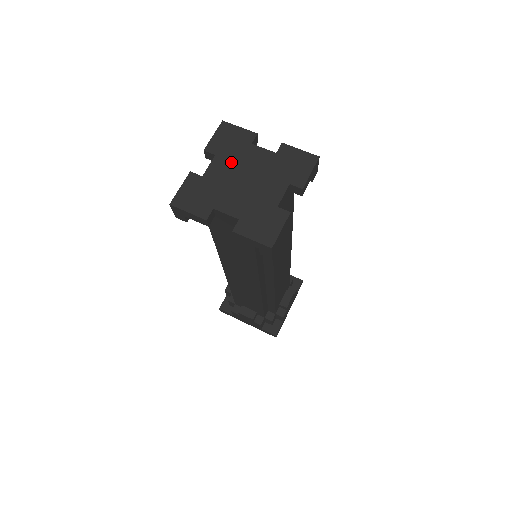
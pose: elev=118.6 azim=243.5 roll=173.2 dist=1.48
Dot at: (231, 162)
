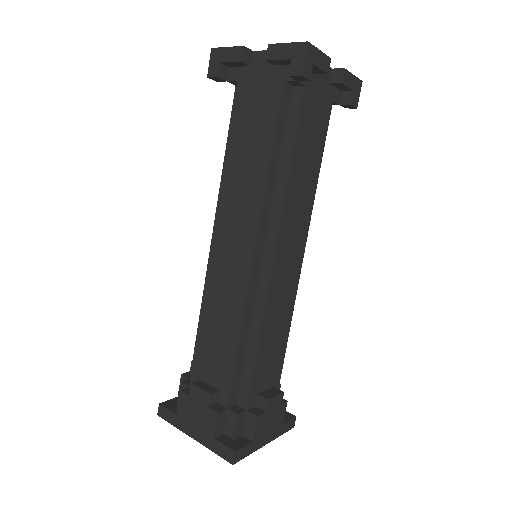
Dot at: occluded
